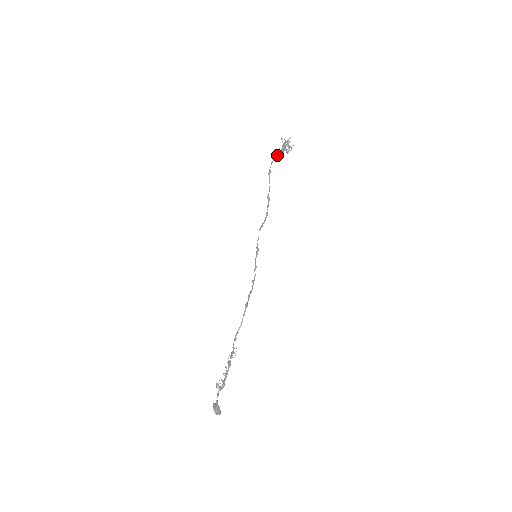
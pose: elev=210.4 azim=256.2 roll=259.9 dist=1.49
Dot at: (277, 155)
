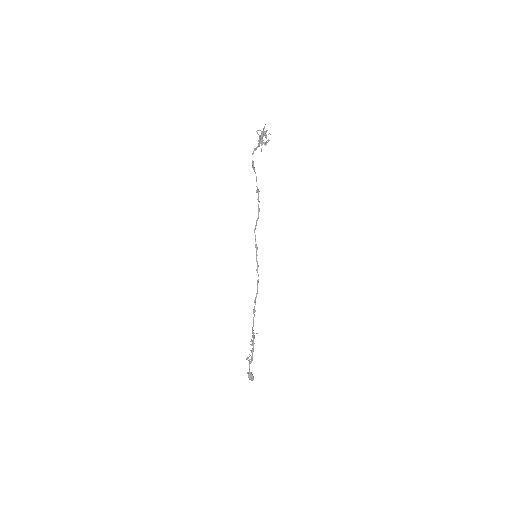
Dot at: occluded
